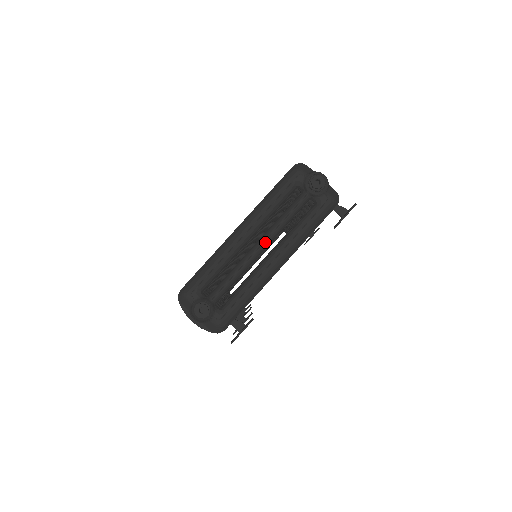
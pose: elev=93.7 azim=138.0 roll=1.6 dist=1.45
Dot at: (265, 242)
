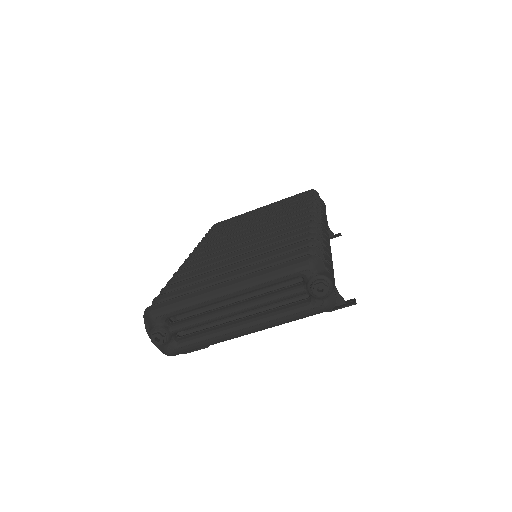
Dot at: (243, 310)
